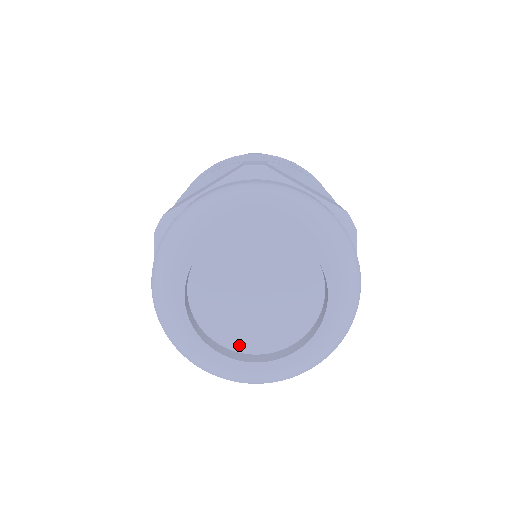
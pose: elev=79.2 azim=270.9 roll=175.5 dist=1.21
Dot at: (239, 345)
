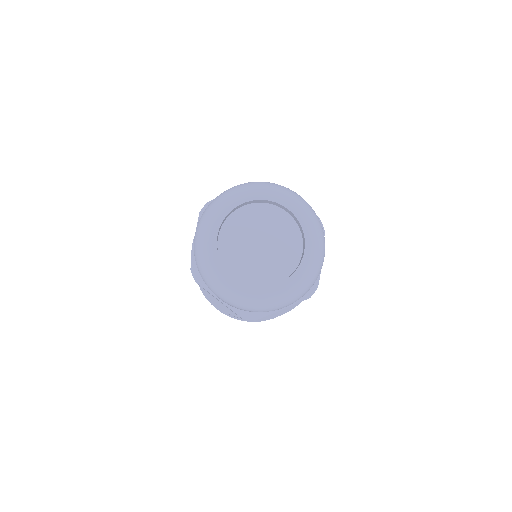
Dot at: occluded
